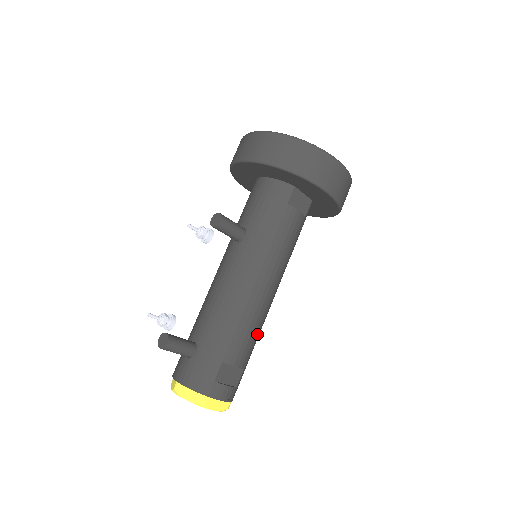
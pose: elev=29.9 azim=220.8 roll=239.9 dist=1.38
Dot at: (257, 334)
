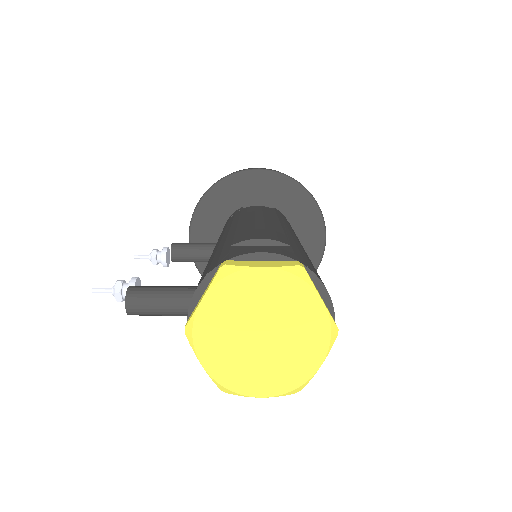
Dot at: (284, 234)
